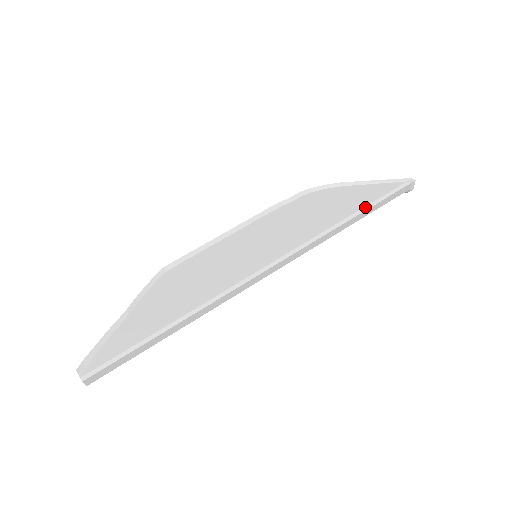
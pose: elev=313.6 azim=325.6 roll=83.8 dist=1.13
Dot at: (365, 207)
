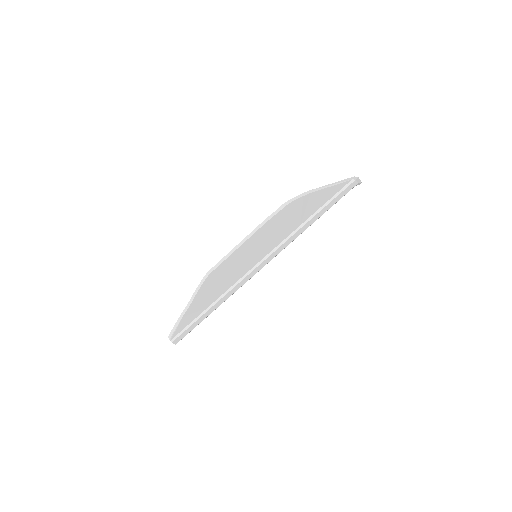
Dot at: (321, 208)
